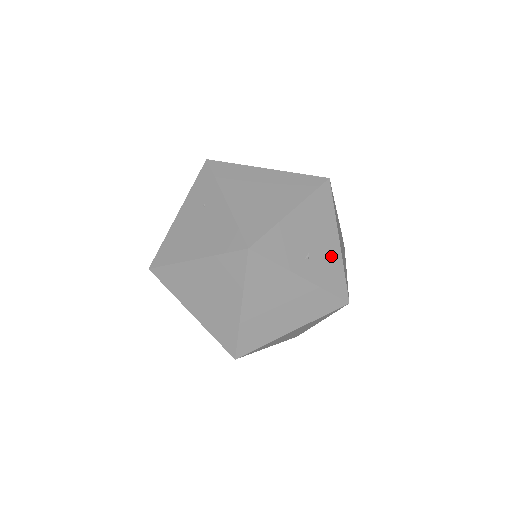
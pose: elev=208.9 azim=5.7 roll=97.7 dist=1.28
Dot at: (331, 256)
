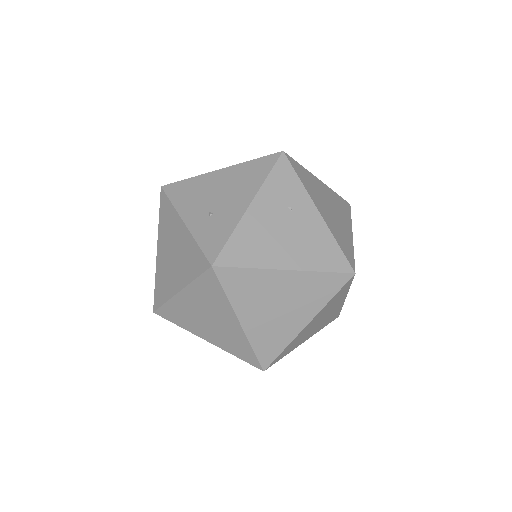
Dot at: occluded
